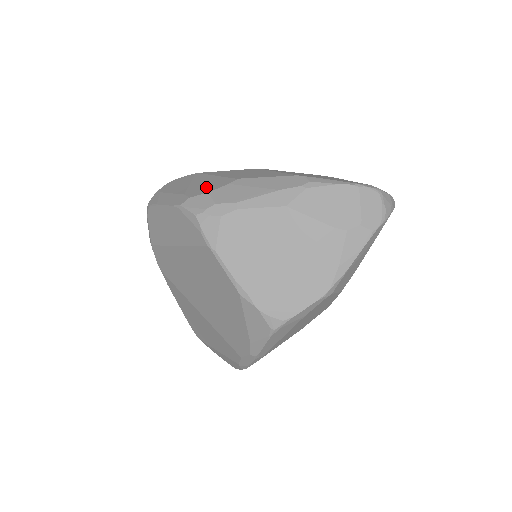
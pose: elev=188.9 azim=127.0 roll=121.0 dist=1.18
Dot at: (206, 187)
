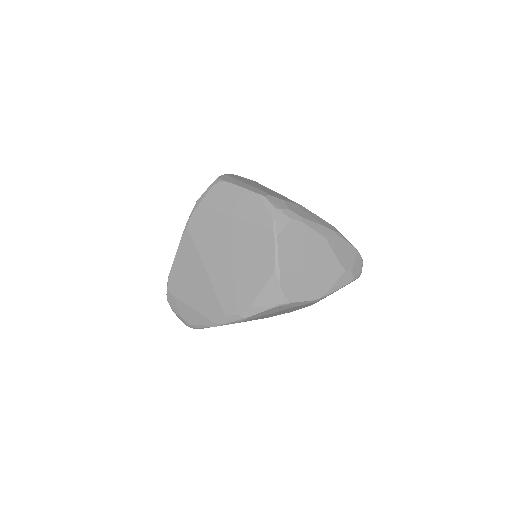
Dot at: (278, 196)
